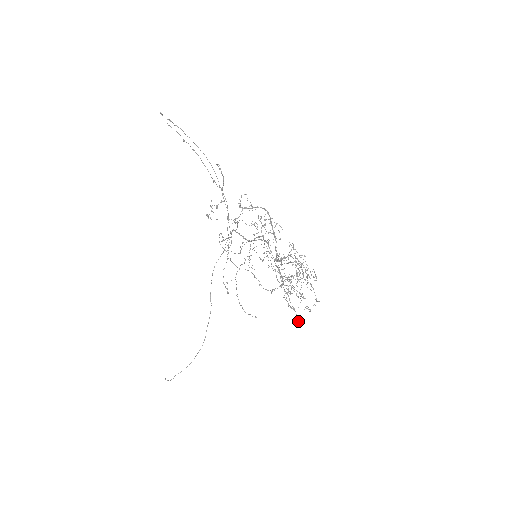
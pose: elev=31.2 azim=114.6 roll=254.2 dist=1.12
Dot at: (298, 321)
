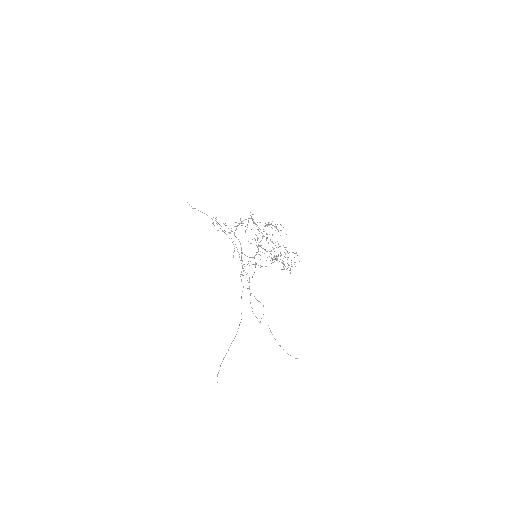
Dot at: (290, 272)
